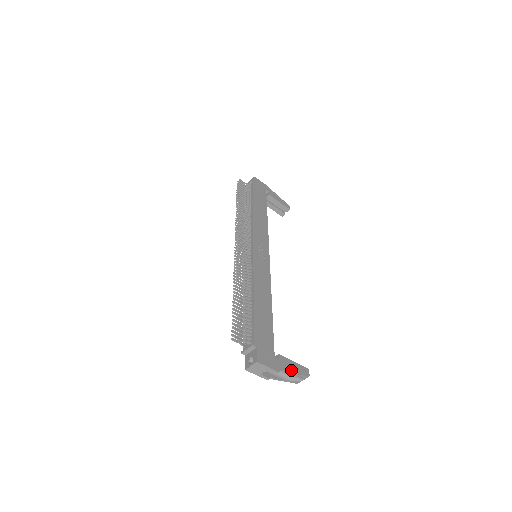
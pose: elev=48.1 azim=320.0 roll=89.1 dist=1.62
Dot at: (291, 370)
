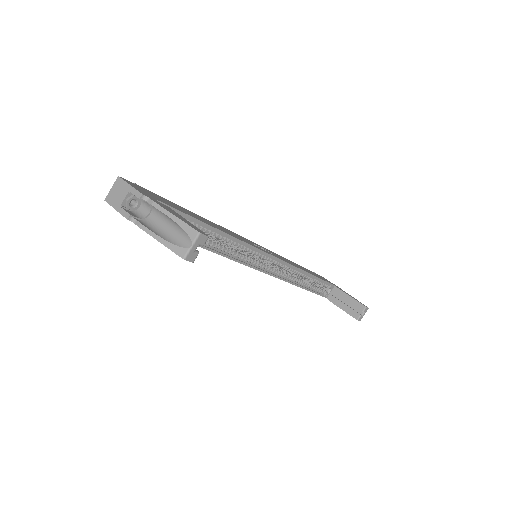
Dot at: (169, 211)
